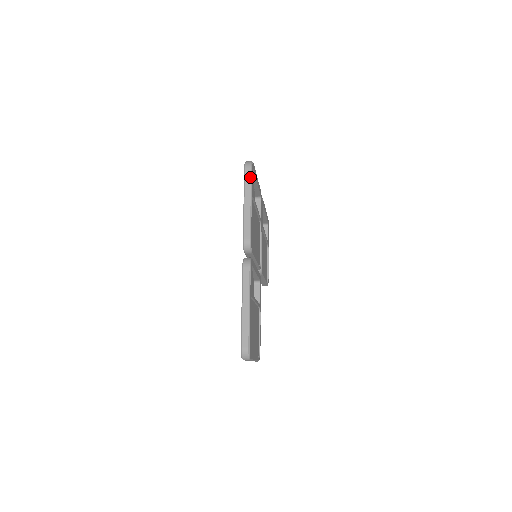
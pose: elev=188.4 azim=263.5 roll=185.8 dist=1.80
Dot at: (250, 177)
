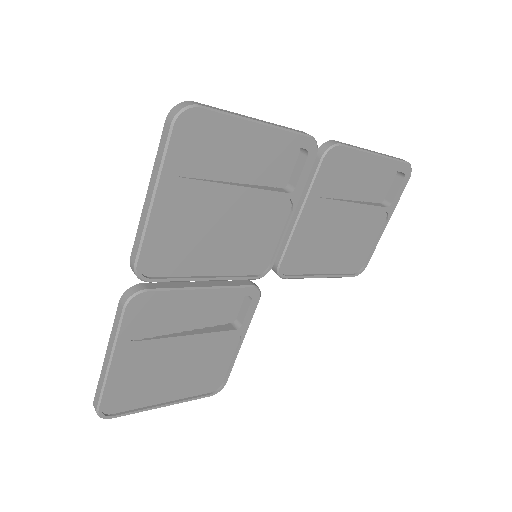
Dot at: (164, 145)
